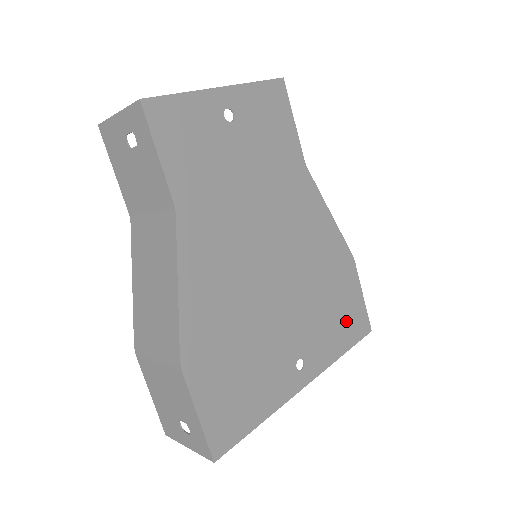
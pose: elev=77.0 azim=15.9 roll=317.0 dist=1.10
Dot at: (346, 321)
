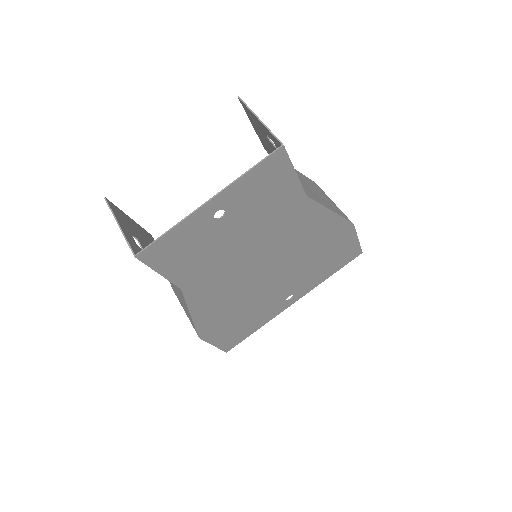
Dot at: (336, 260)
